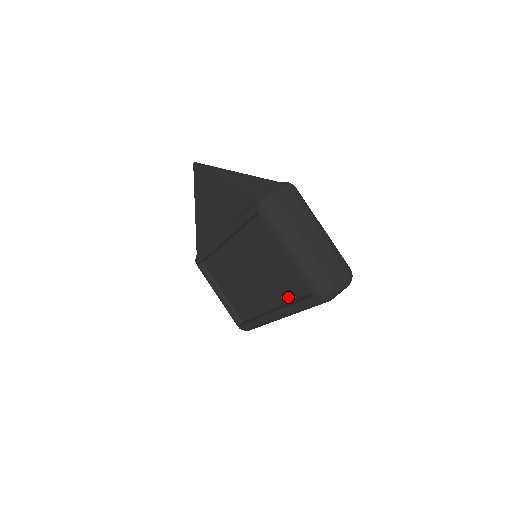
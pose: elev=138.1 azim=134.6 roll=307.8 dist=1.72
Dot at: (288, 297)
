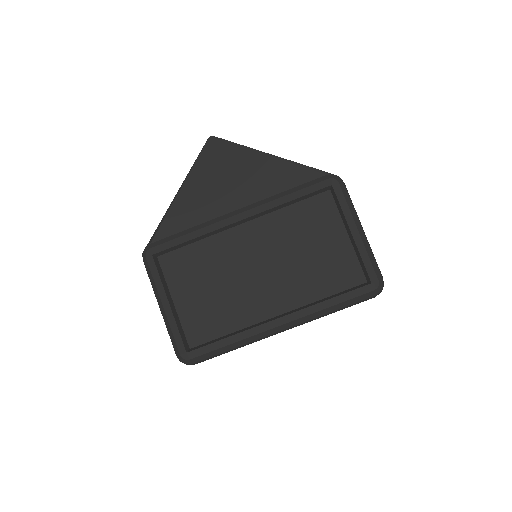
Dot at: (313, 296)
